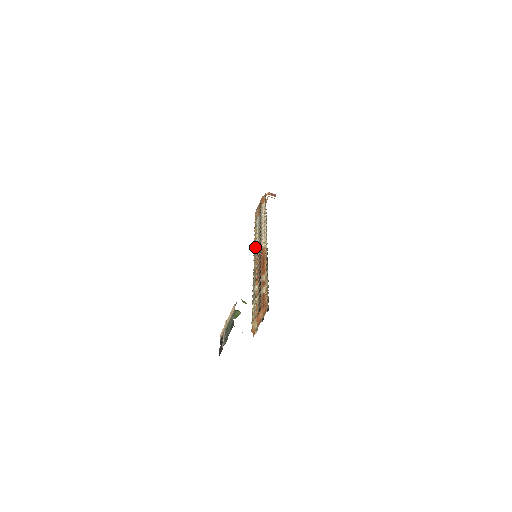
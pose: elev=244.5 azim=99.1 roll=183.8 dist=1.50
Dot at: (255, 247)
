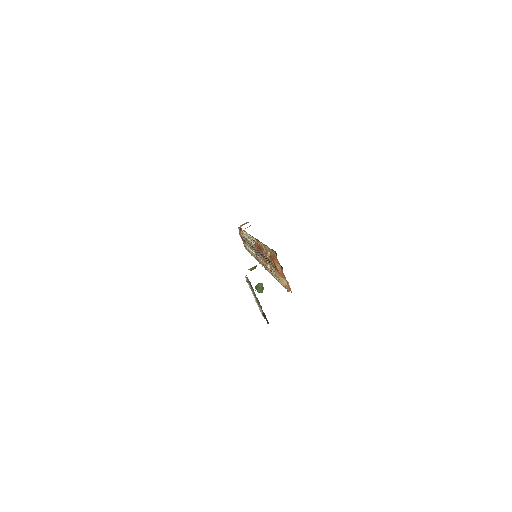
Dot at: occluded
